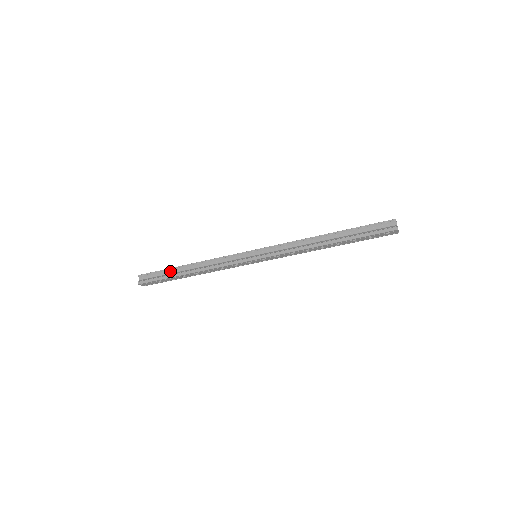
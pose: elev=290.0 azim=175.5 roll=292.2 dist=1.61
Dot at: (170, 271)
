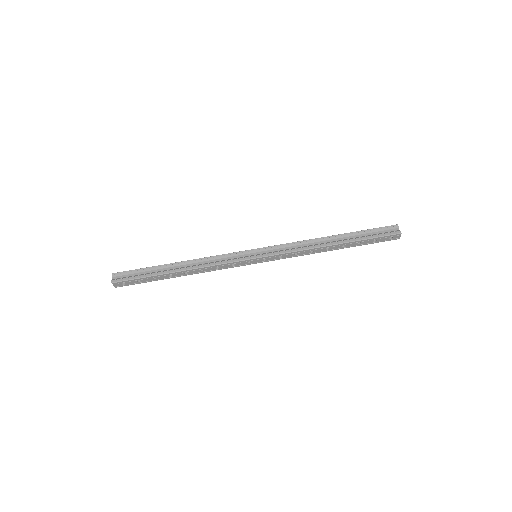
Dot at: (154, 269)
